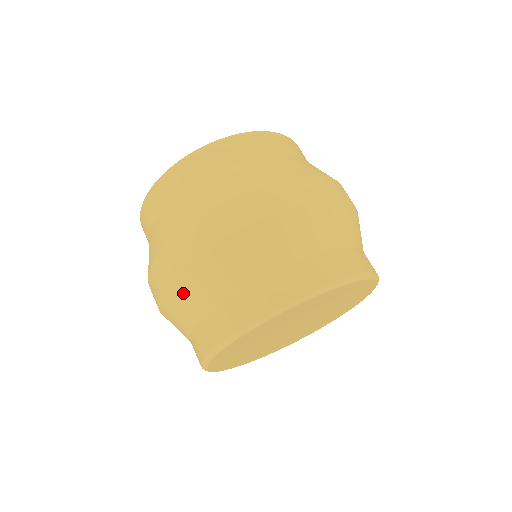
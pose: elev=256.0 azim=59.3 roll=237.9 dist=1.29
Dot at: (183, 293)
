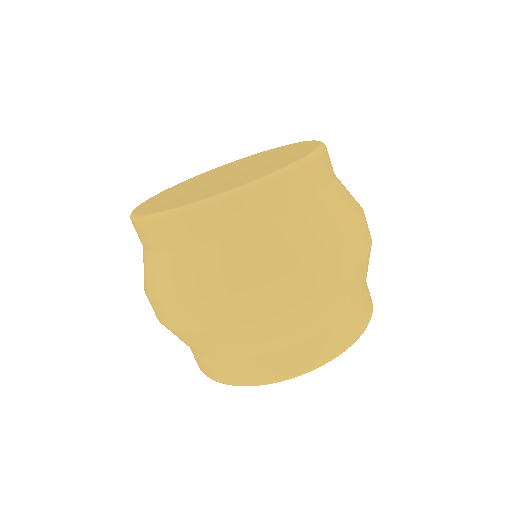
Dot at: (201, 342)
